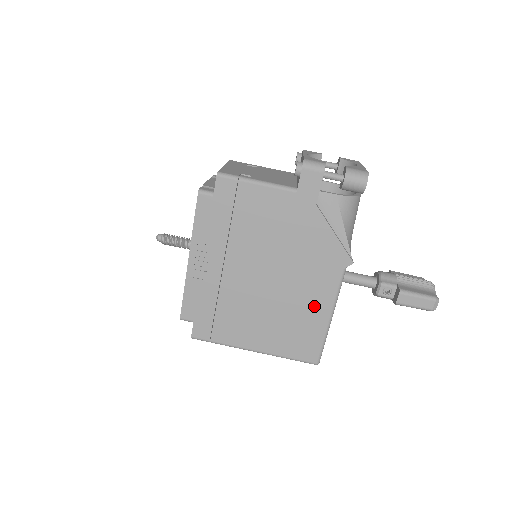
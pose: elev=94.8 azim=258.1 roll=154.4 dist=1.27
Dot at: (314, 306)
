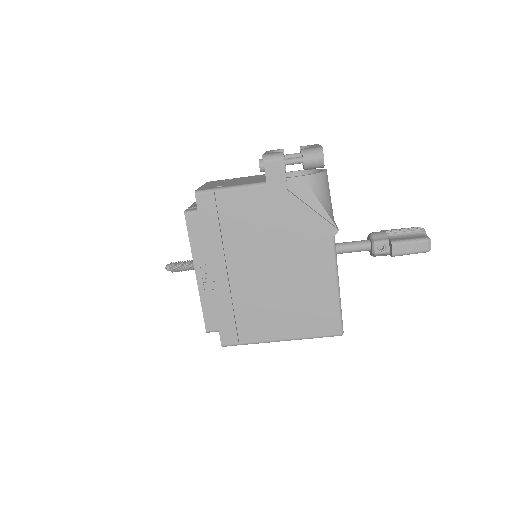
Dot at: (319, 281)
